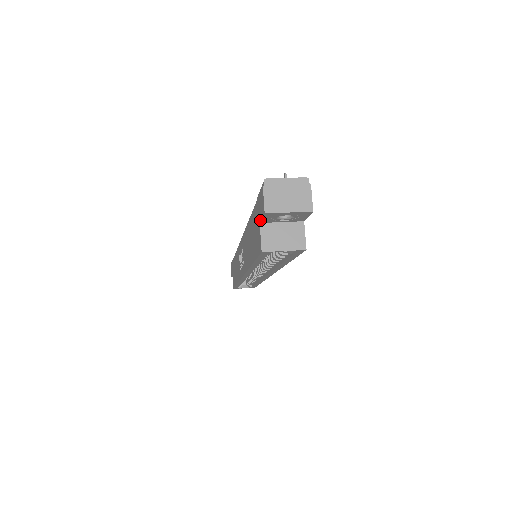
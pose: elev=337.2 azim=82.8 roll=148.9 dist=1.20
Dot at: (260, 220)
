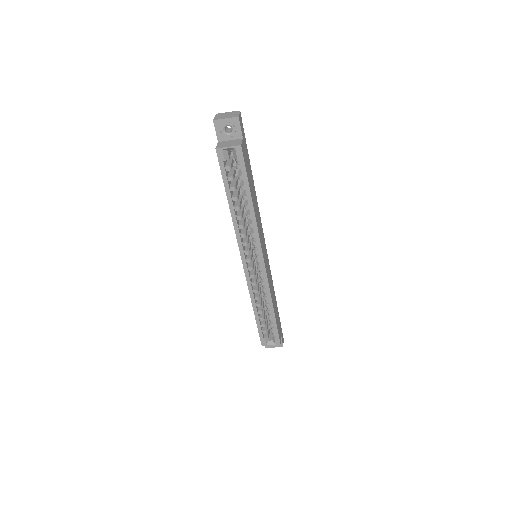
Dot at: (217, 138)
